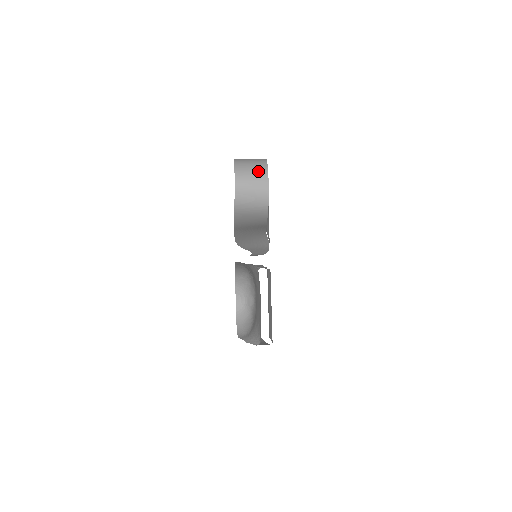
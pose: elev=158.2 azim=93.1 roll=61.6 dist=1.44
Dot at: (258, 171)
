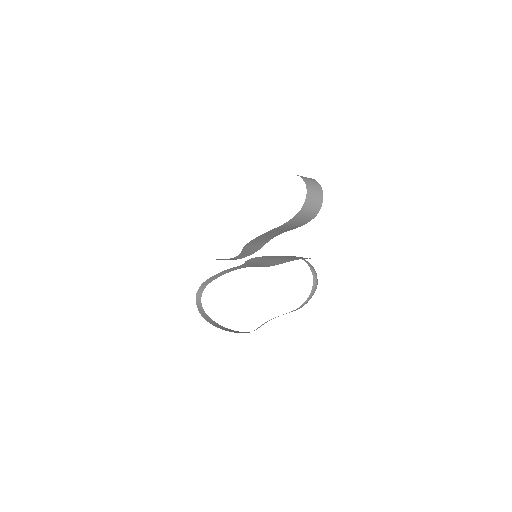
Dot at: (316, 185)
